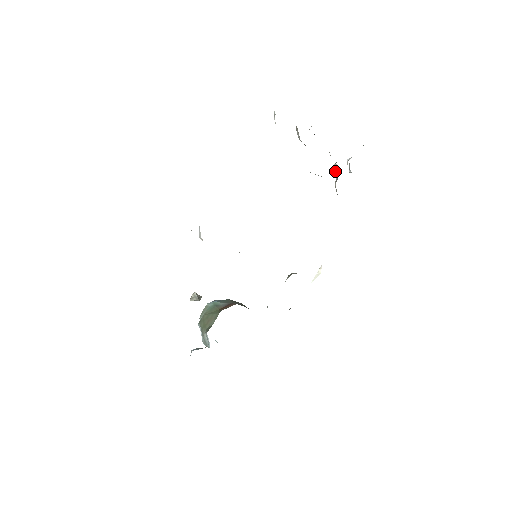
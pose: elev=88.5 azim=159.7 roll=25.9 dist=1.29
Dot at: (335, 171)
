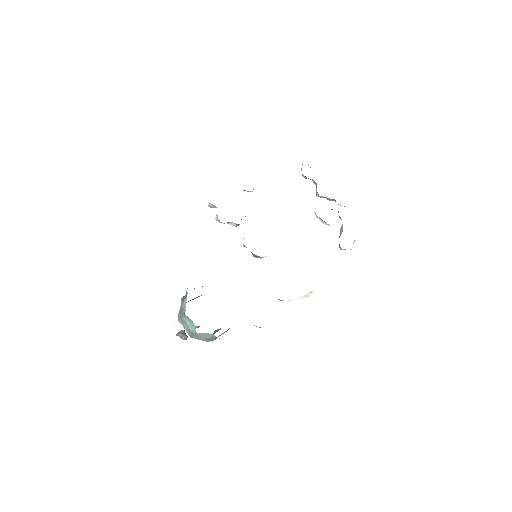
Dot at: (341, 230)
